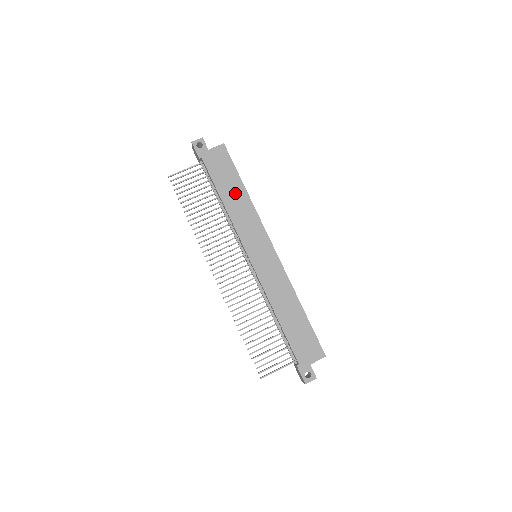
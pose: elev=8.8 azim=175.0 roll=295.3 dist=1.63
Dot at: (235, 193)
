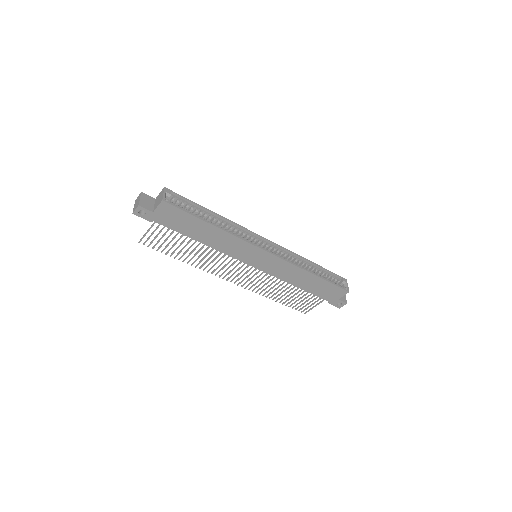
Dot at: (205, 232)
